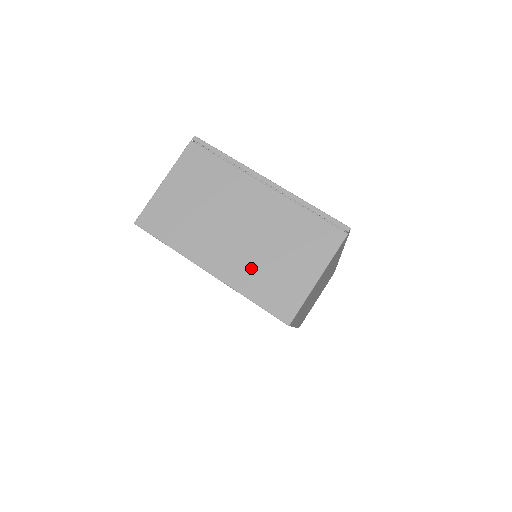
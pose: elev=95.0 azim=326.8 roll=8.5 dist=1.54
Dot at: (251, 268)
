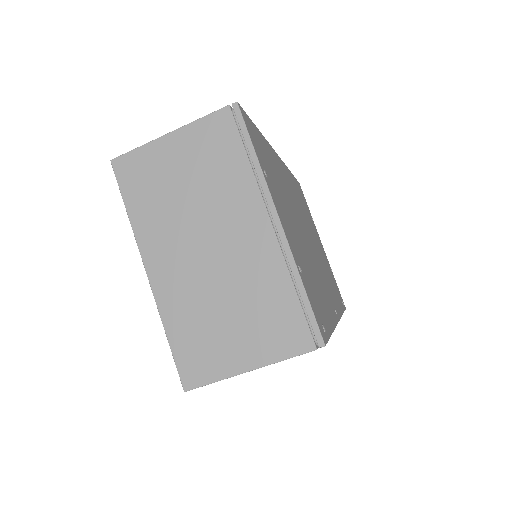
Dot at: (190, 303)
